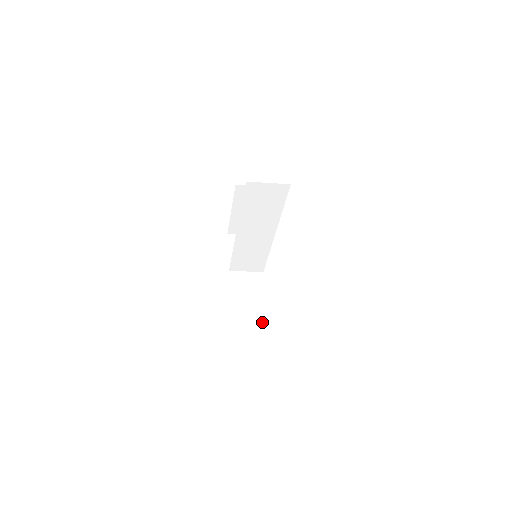
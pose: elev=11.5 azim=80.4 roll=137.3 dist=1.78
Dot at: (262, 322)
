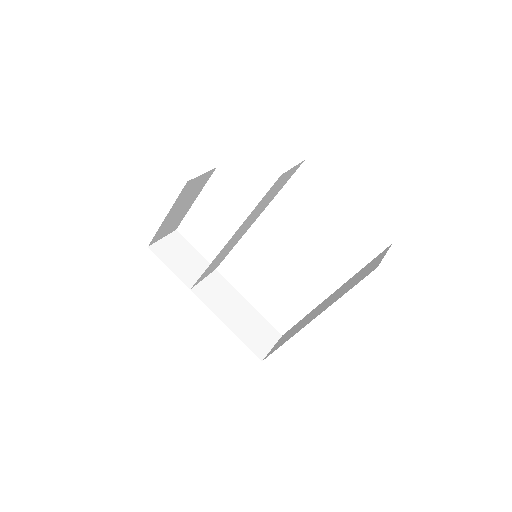
Dot at: (261, 321)
